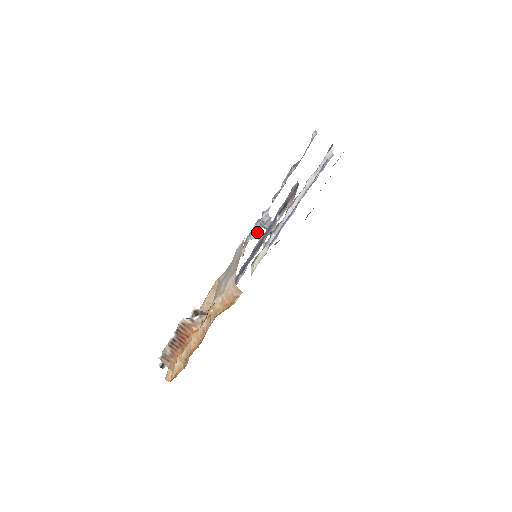
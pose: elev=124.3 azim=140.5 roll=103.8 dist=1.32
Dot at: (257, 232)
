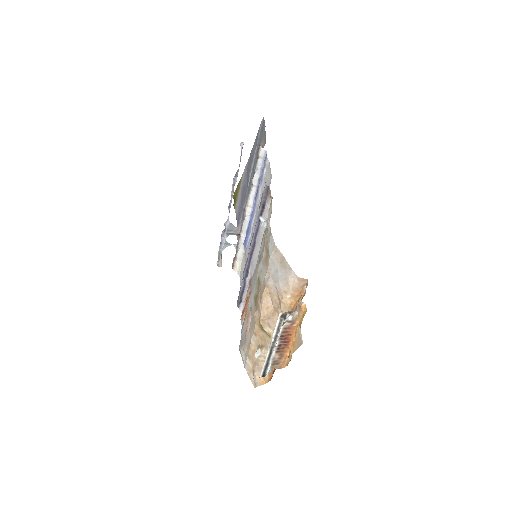
Dot at: (226, 241)
